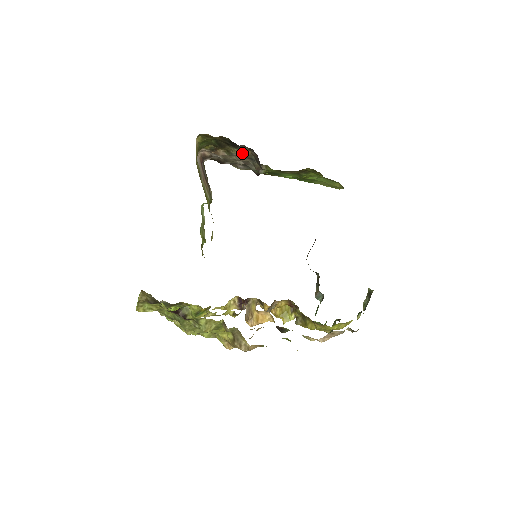
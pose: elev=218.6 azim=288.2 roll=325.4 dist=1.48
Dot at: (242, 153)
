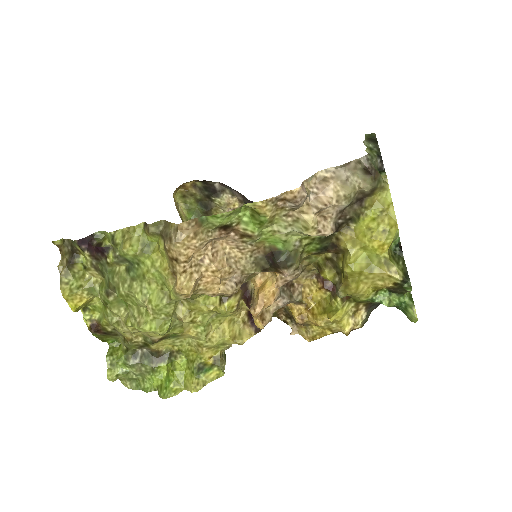
Dot at: (234, 209)
